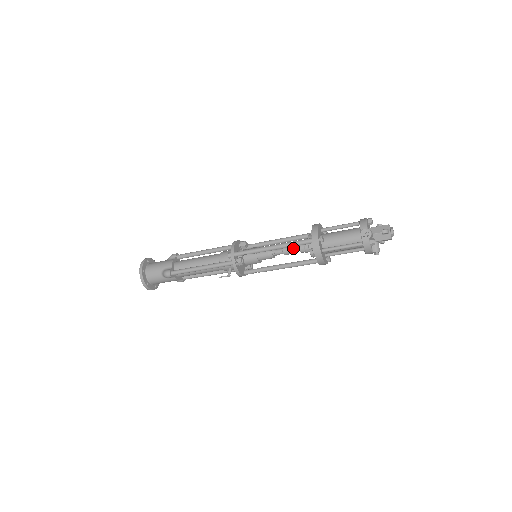
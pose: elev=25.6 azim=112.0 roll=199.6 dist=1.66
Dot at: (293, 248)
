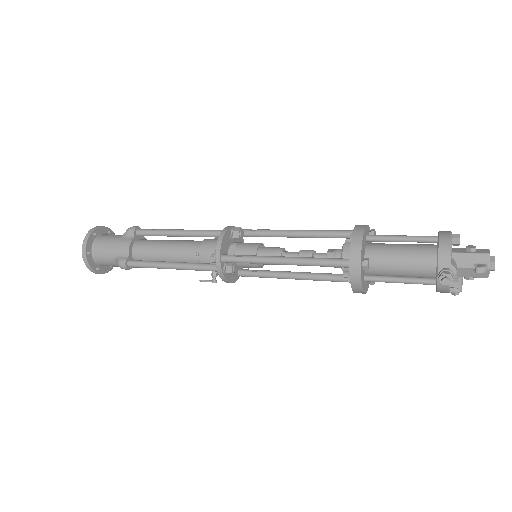
Dot at: occluded
